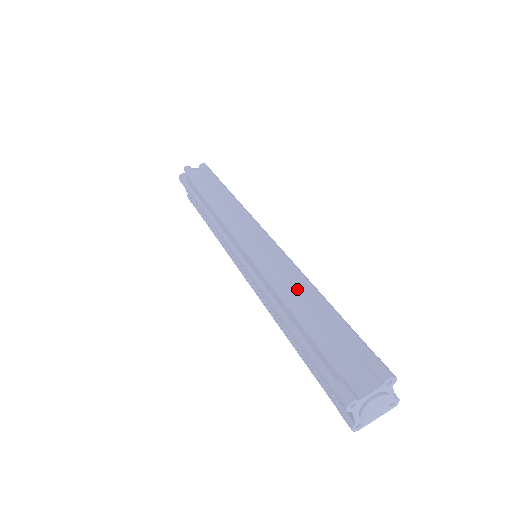
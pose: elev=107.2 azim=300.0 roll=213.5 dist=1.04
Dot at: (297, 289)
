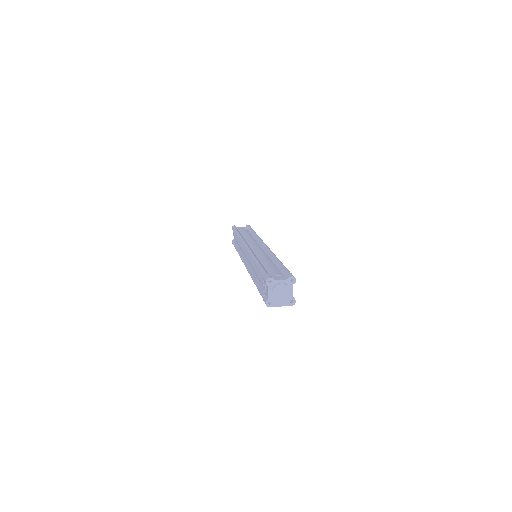
Dot at: (269, 258)
